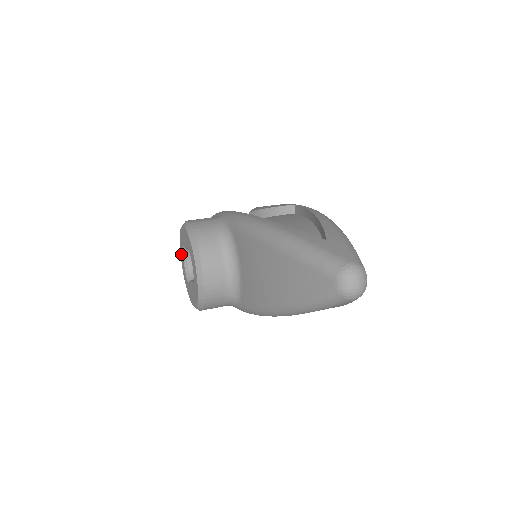
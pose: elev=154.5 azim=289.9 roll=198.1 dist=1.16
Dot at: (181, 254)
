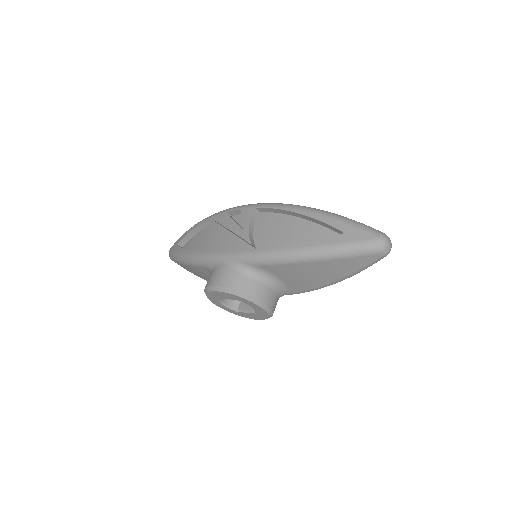
Dot at: (214, 302)
